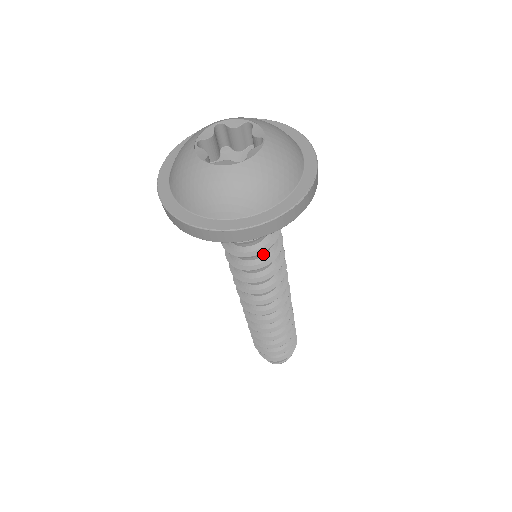
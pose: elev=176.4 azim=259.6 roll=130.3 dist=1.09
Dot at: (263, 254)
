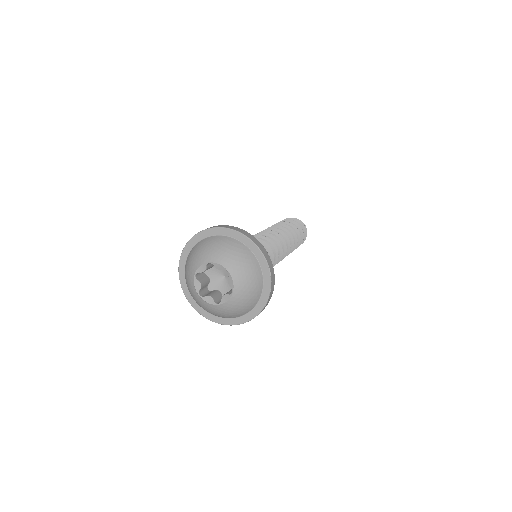
Dot at: occluded
